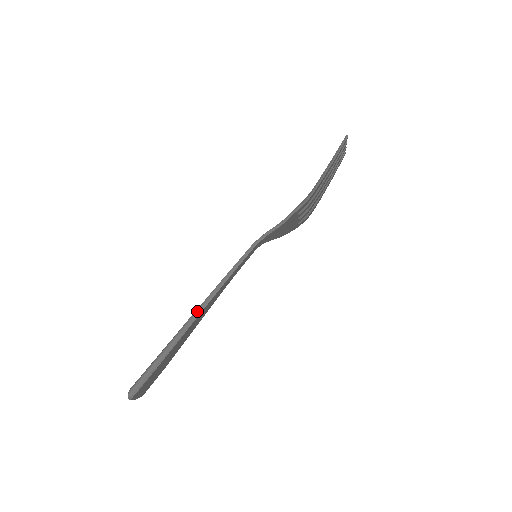
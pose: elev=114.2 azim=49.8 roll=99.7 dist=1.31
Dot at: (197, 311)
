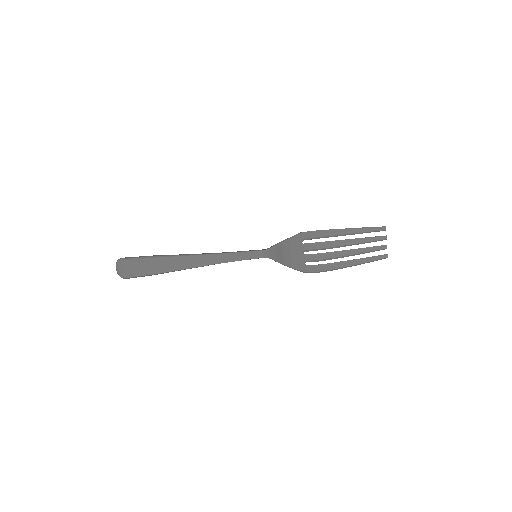
Dot at: (193, 254)
